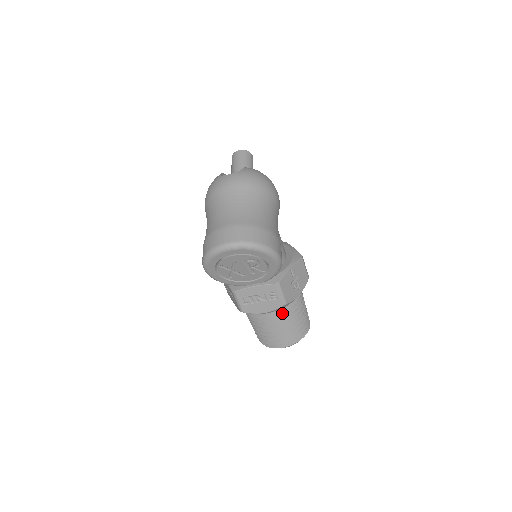
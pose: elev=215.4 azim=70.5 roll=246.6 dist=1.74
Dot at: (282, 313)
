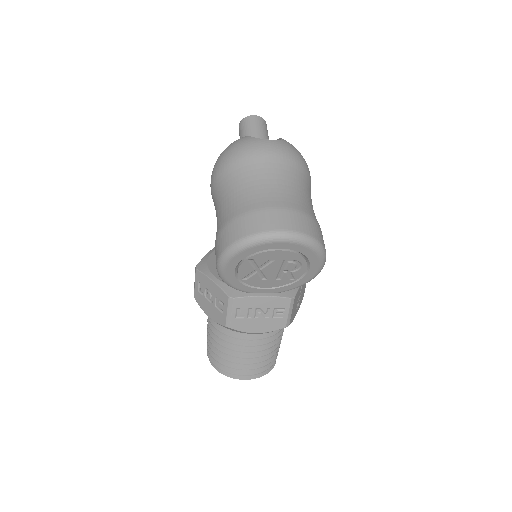
Dot at: (270, 336)
